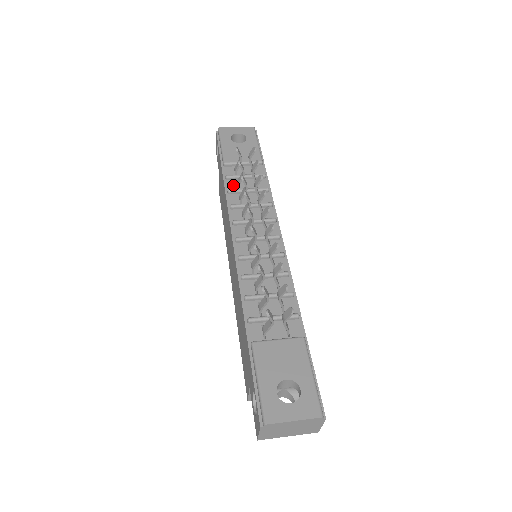
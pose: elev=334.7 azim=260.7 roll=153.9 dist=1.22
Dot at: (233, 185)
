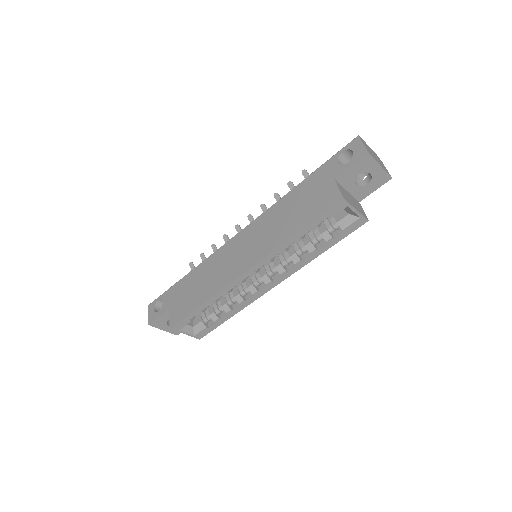
Dot at: occluded
